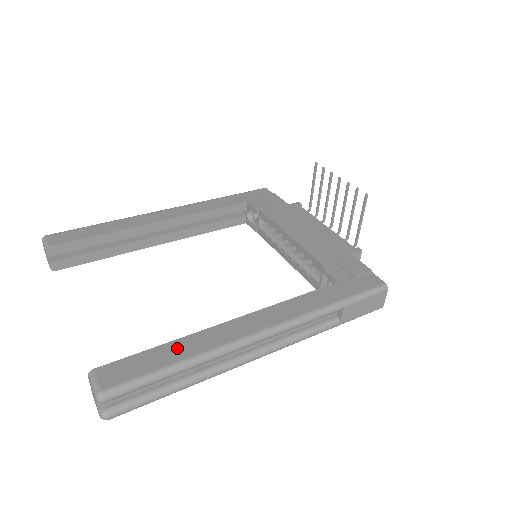
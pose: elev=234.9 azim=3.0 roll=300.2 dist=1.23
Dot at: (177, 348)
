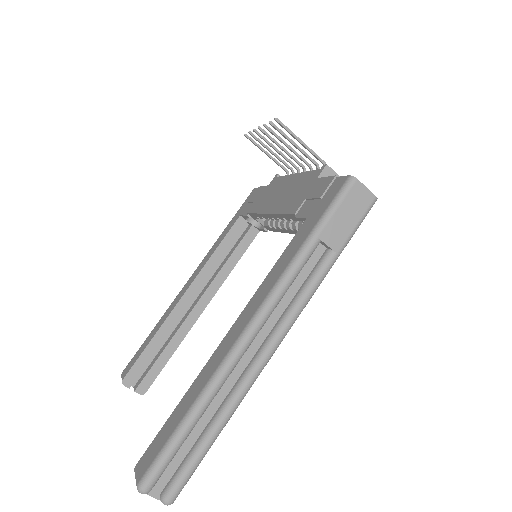
Dot at: (186, 400)
